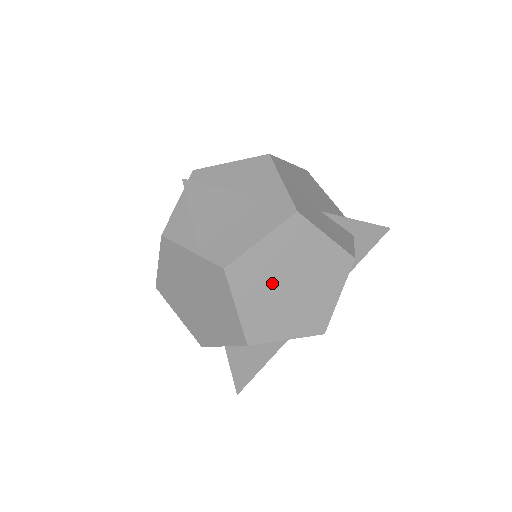
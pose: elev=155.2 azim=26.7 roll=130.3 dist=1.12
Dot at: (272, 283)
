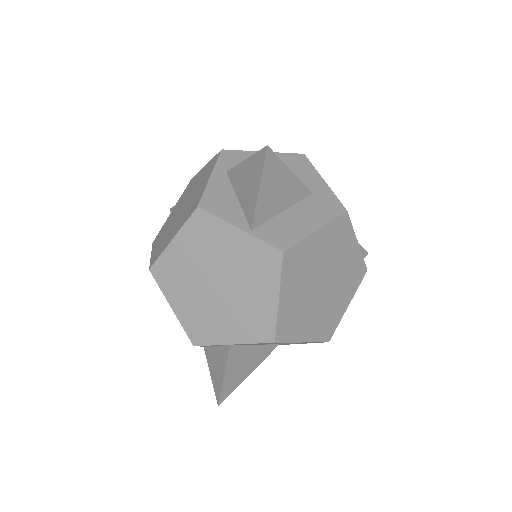
Dot at: (311, 278)
